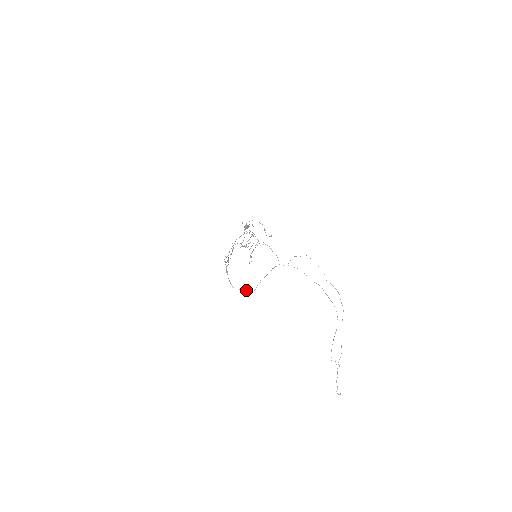
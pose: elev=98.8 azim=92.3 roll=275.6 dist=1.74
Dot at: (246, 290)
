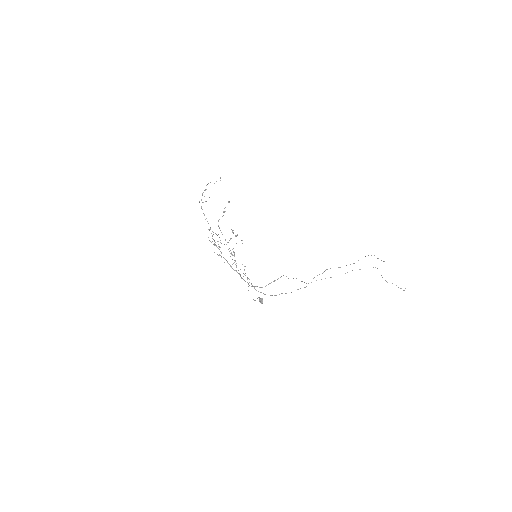
Dot at: occluded
